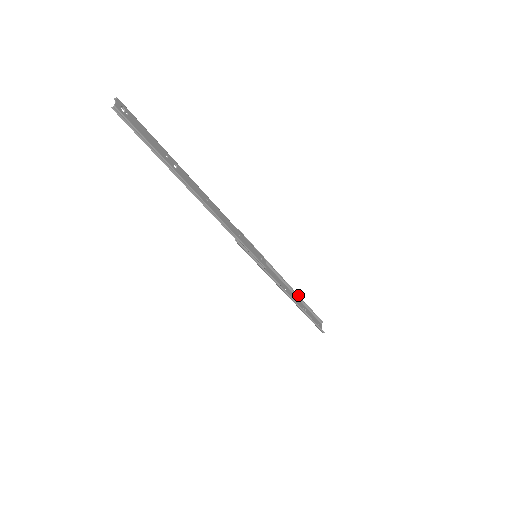
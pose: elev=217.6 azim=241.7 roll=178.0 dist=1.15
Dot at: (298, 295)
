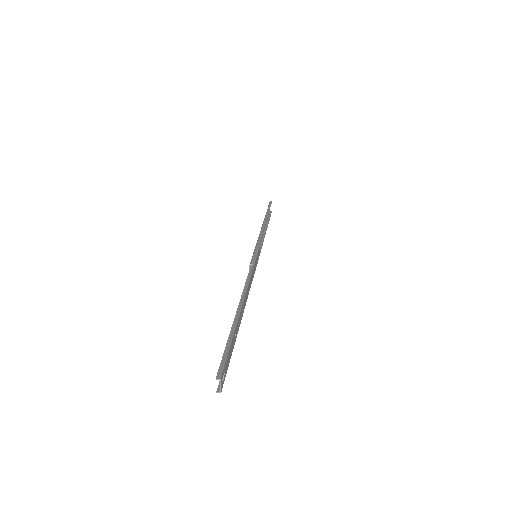
Dot at: (266, 219)
